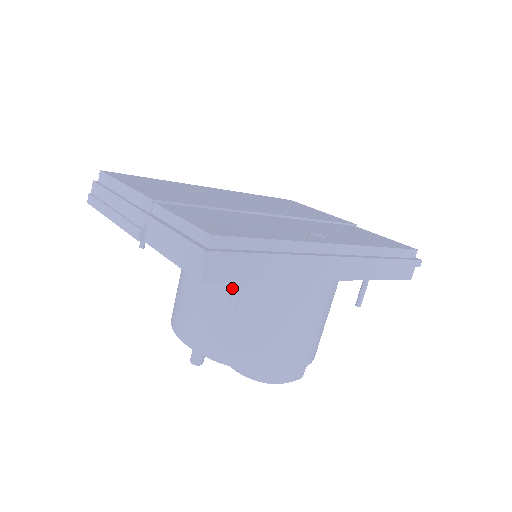
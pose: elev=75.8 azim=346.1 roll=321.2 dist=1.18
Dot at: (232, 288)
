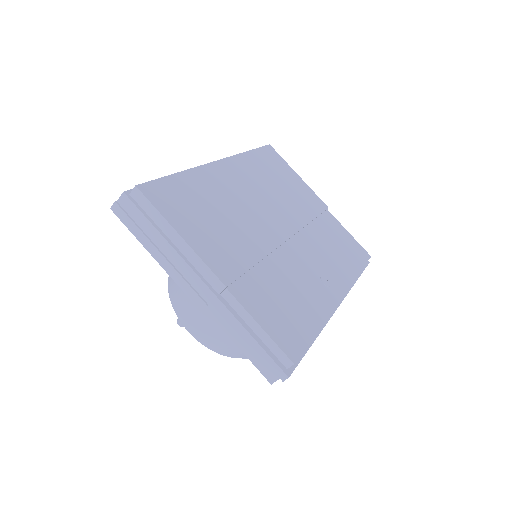
Dot at: occluded
